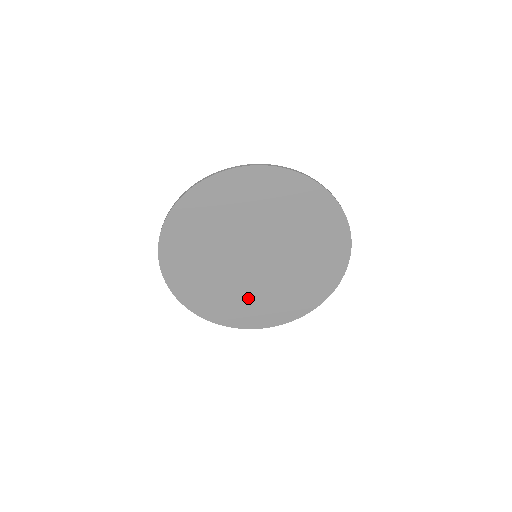
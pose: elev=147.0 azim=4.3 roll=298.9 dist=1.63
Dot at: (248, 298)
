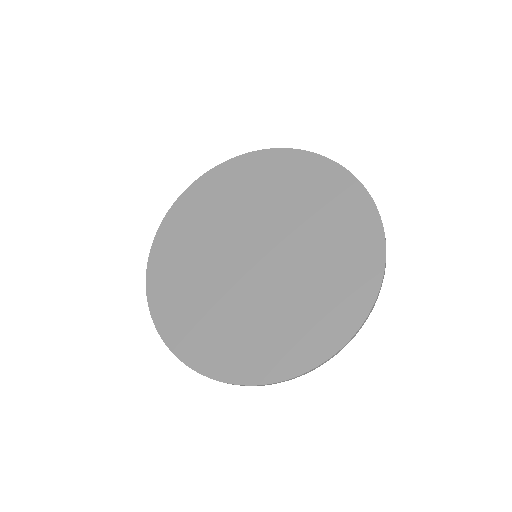
Dot at: (227, 319)
